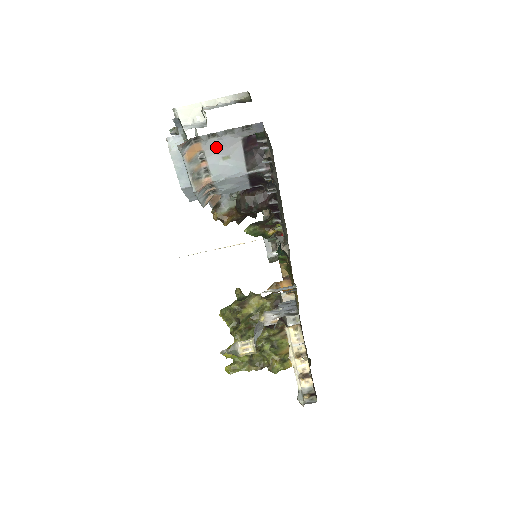
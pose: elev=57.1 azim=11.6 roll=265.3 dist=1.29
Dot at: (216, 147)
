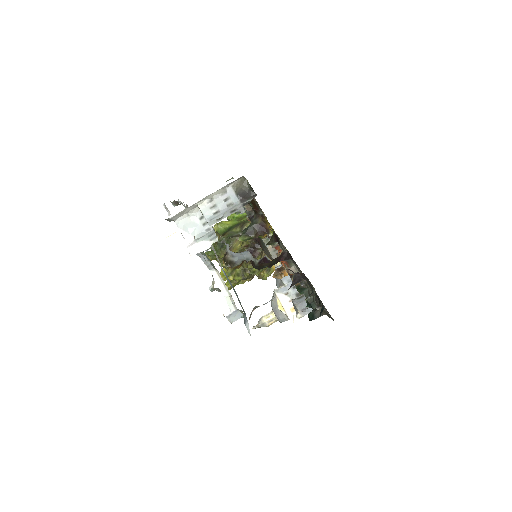
Dot at: occluded
